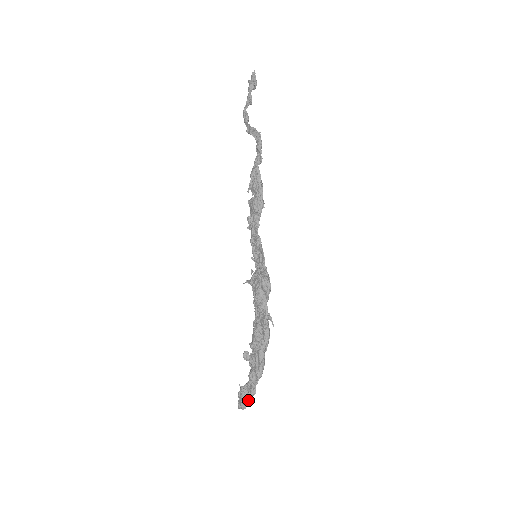
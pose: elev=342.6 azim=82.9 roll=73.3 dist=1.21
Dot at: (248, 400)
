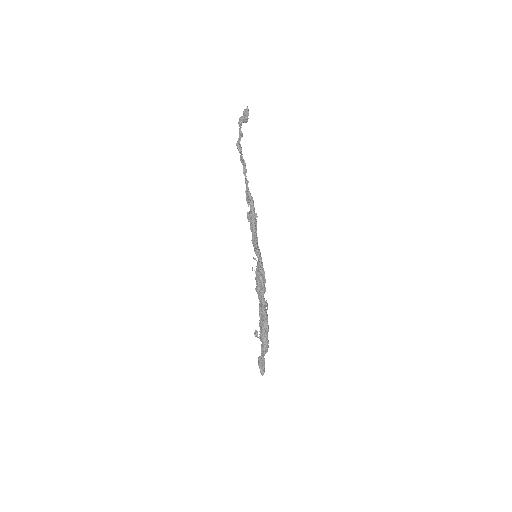
Dot at: (262, 368)
